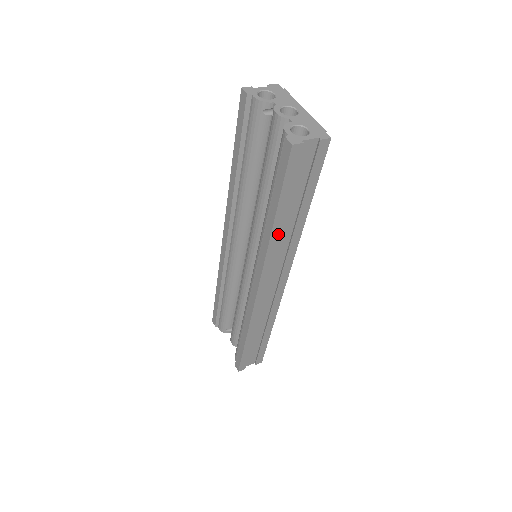
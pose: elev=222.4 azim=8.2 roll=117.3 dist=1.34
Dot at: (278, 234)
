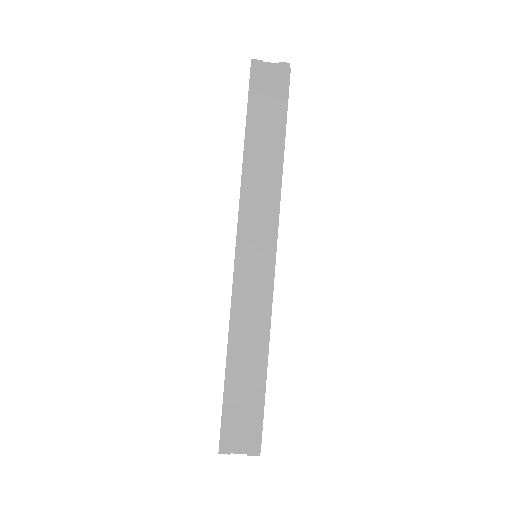
Dot at: (252, 165)
